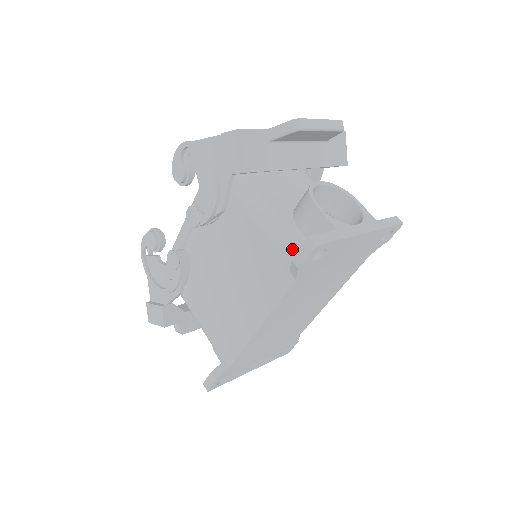
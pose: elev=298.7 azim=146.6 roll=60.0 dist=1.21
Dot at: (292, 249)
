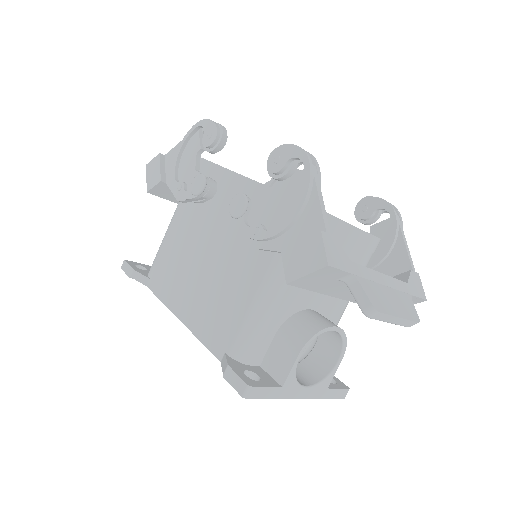
Dot at: (246, 348)
